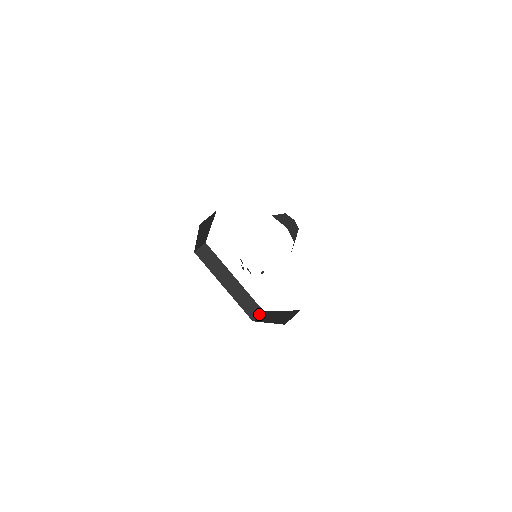
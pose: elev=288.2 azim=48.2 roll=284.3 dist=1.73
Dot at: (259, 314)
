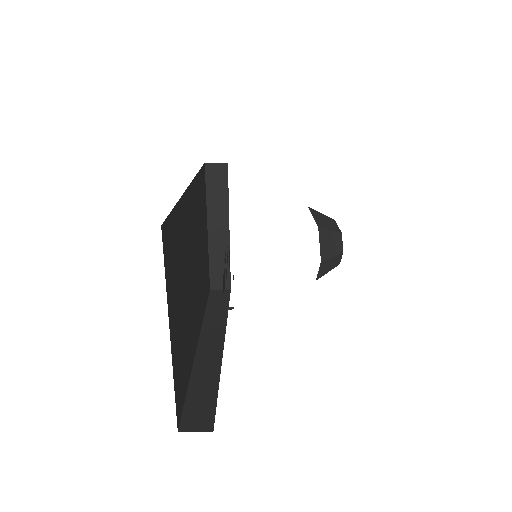
Dot at: occluded
